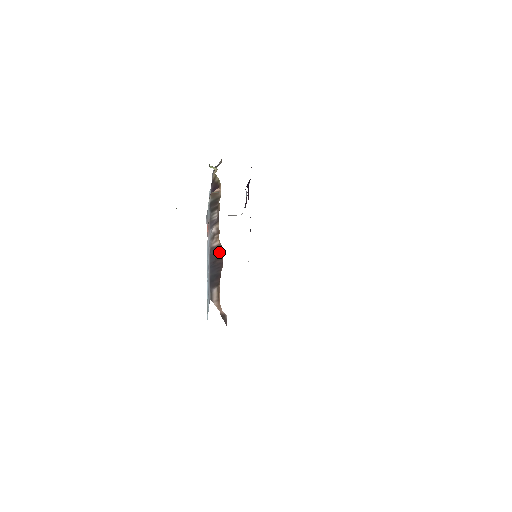
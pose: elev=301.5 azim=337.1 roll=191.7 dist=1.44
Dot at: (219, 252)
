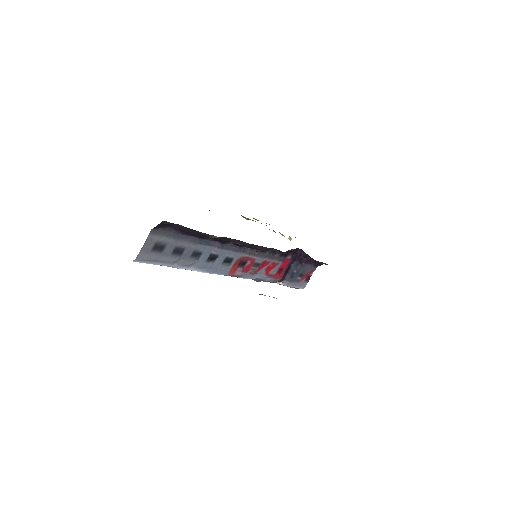
Dot at: occluded
